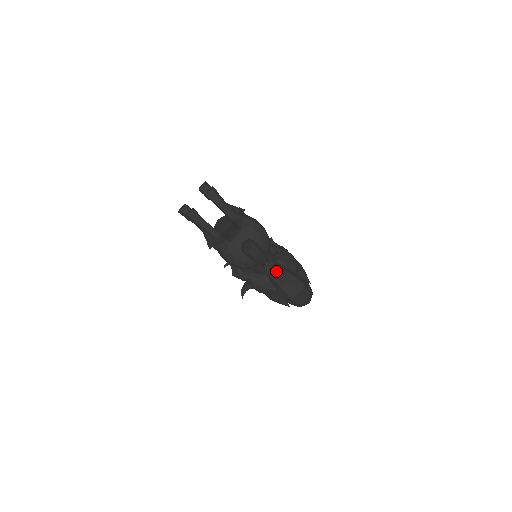
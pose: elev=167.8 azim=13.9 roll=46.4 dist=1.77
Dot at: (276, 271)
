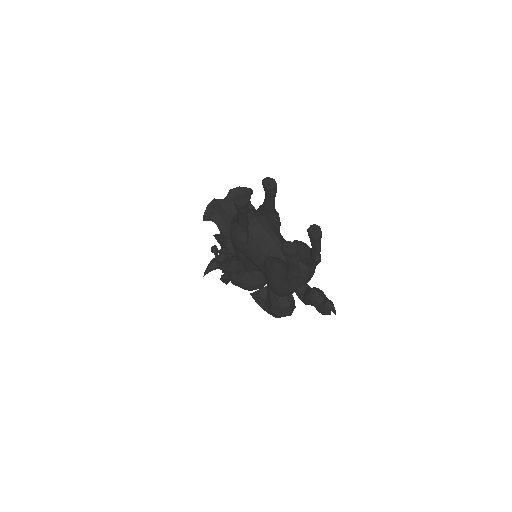
Dot at: occluded
